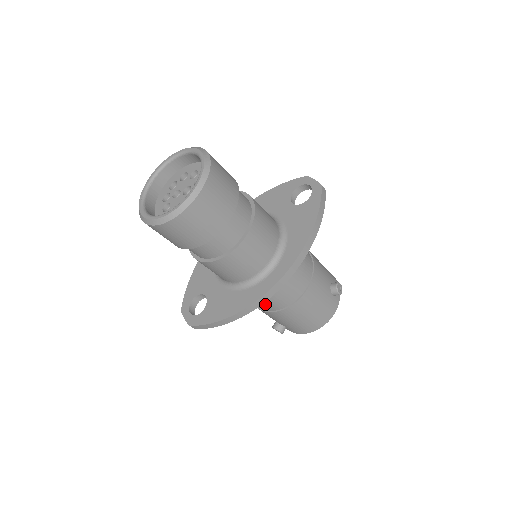
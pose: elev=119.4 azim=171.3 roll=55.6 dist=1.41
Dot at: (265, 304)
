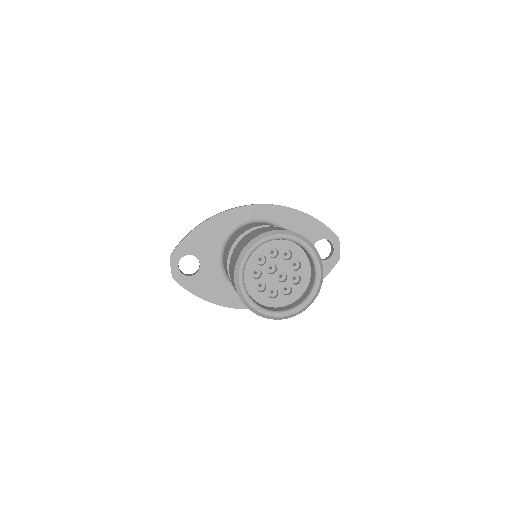
Dot at: occluded
